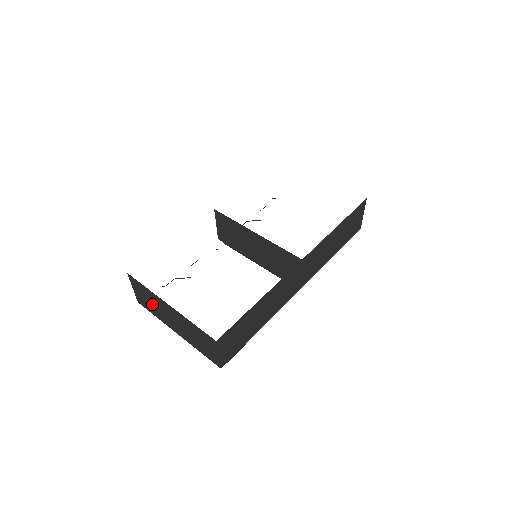
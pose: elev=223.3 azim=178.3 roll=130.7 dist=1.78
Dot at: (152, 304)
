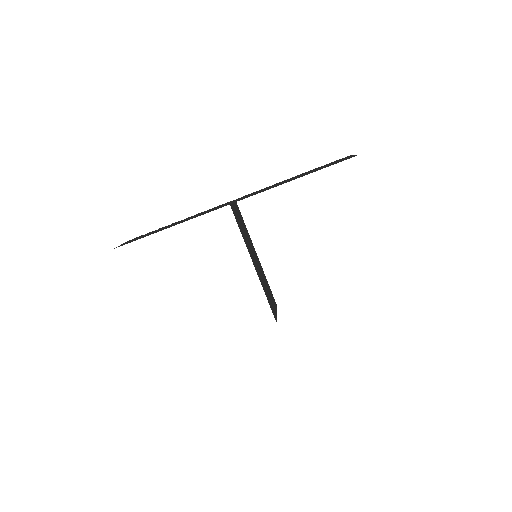
Dot at: occluded
